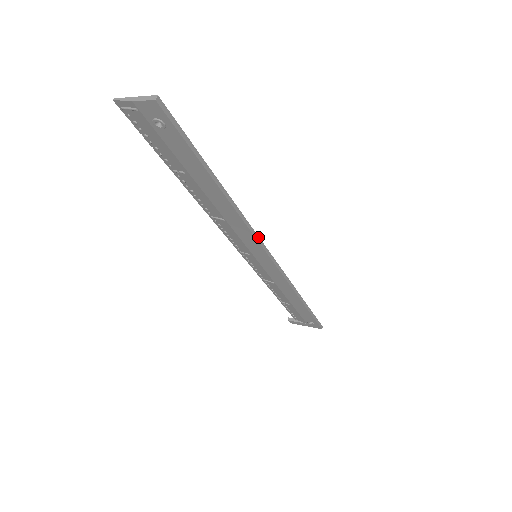
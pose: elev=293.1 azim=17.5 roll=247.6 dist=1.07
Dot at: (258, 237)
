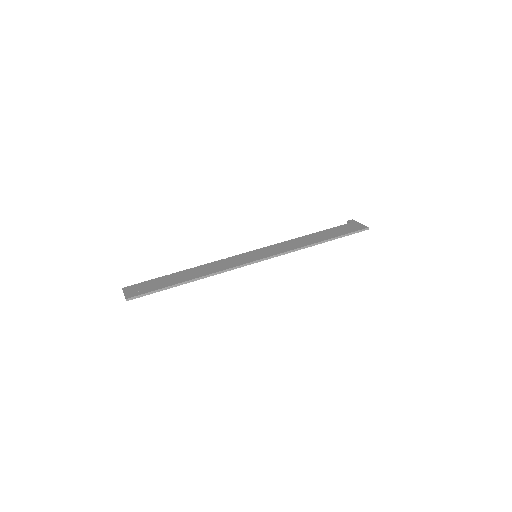
Dot at: (237, 266)
